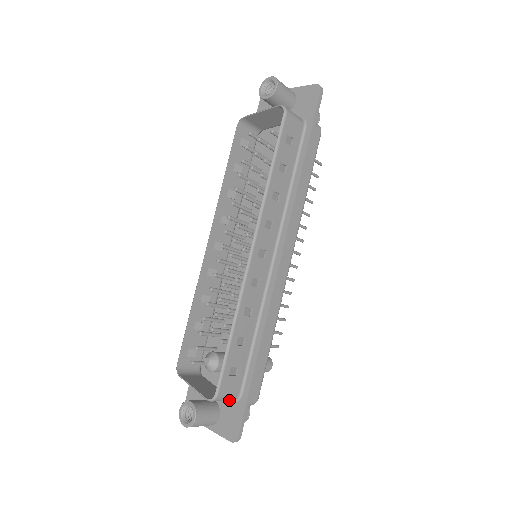
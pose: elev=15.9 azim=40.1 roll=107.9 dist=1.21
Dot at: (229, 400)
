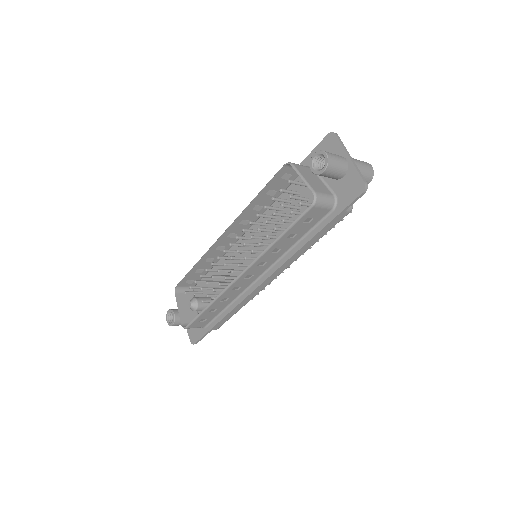
Dot at: occluded
